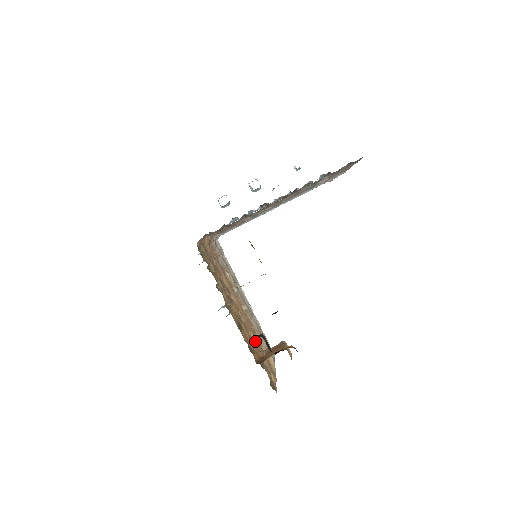
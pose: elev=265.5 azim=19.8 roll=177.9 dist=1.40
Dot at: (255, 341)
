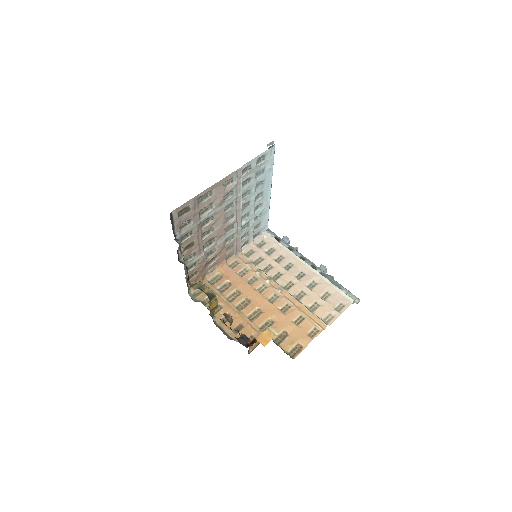
Dot at: (278, 321)
